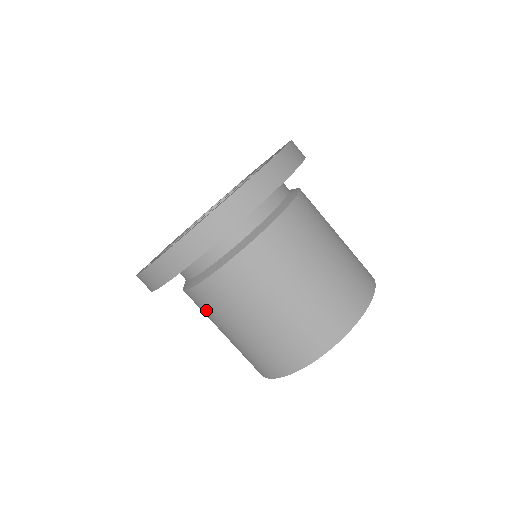
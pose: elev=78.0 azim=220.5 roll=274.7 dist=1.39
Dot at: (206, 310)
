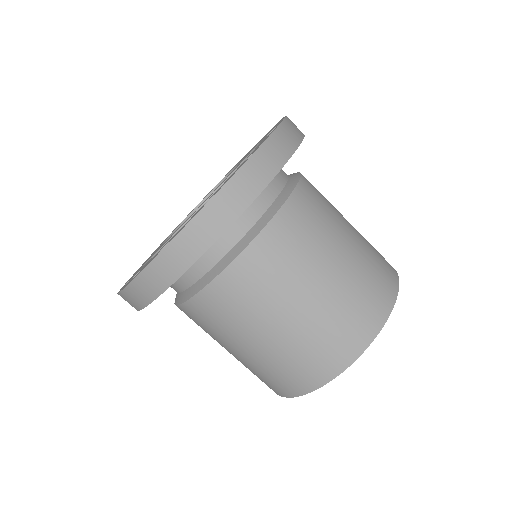
Dot at: (209, 324)
